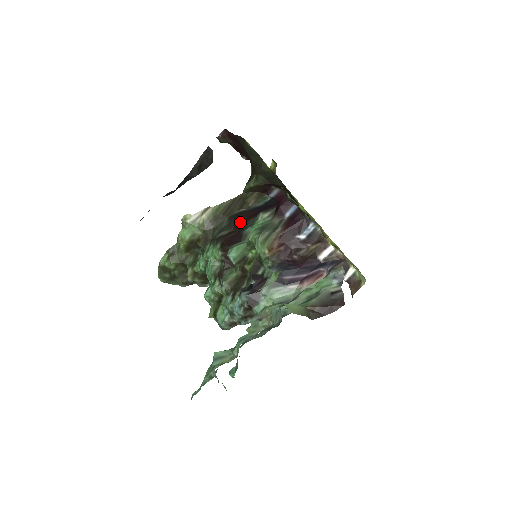
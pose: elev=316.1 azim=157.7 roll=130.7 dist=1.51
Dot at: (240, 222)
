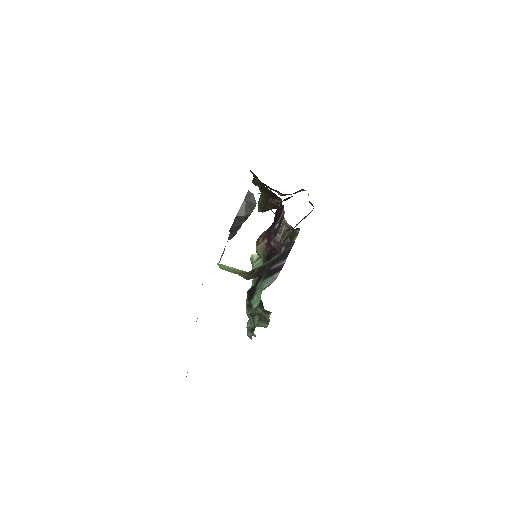
Dot at: occluded
